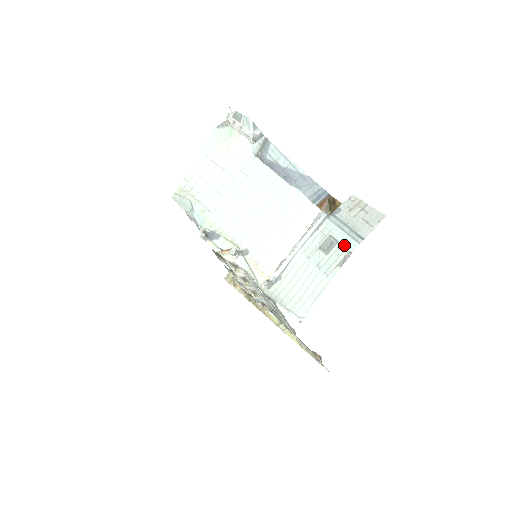
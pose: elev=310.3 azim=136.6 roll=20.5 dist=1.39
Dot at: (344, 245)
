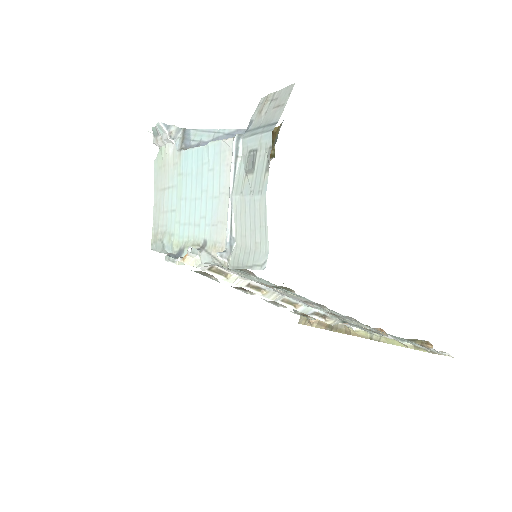
Dot at: (262, 147)
